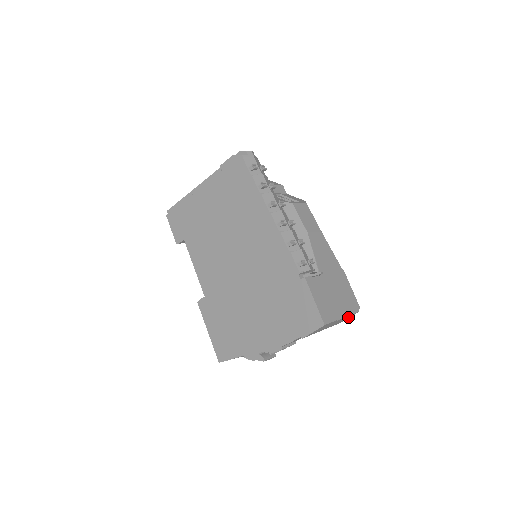
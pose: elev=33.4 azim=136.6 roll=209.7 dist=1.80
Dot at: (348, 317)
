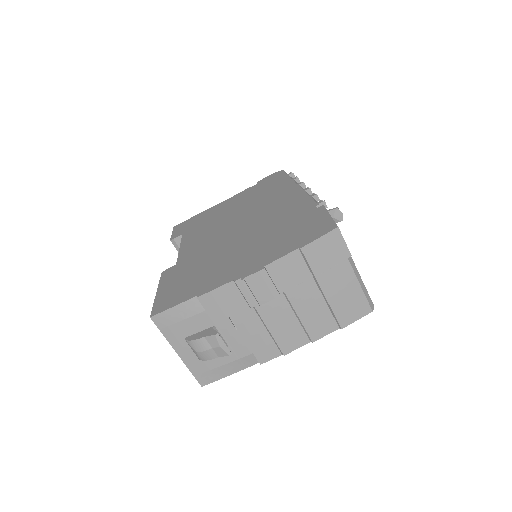
Dot at: (357, 309)
